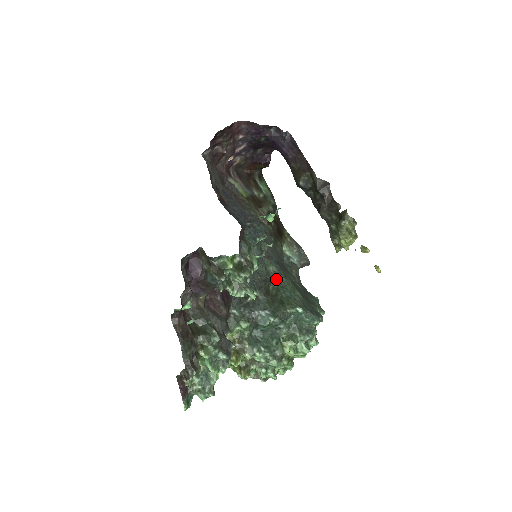
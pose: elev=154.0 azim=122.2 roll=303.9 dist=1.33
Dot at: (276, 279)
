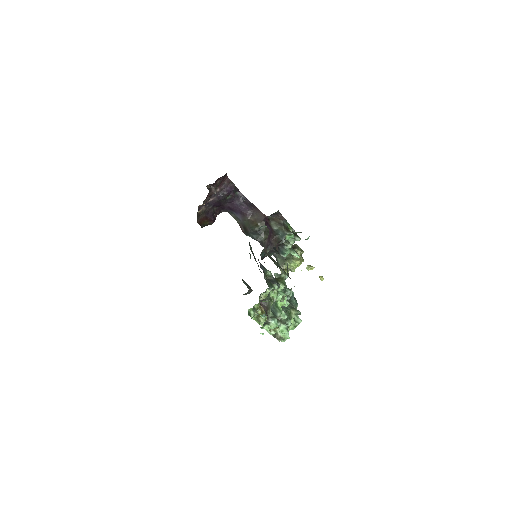
Dot at: occluded
